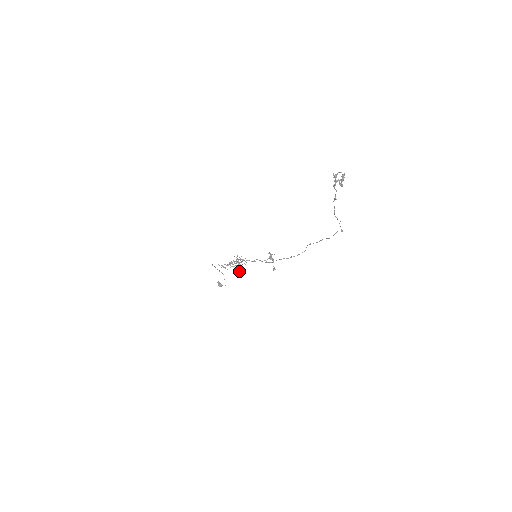
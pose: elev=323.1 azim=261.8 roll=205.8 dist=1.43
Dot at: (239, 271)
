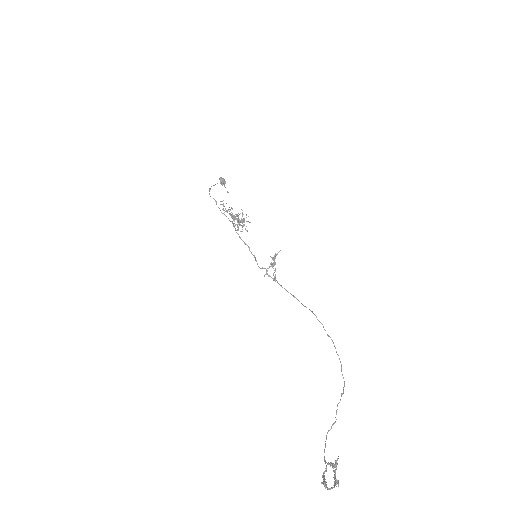
Dot at: occluded
